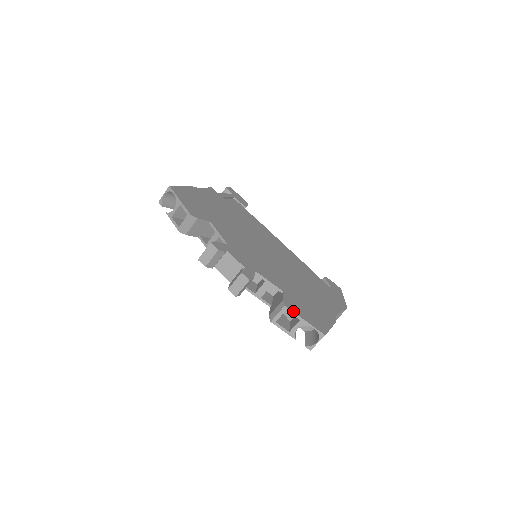
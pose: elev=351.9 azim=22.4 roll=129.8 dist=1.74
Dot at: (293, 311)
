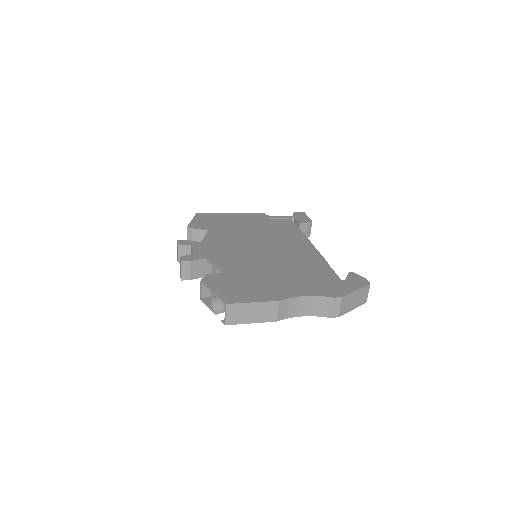
Dot at: (206, 283)
